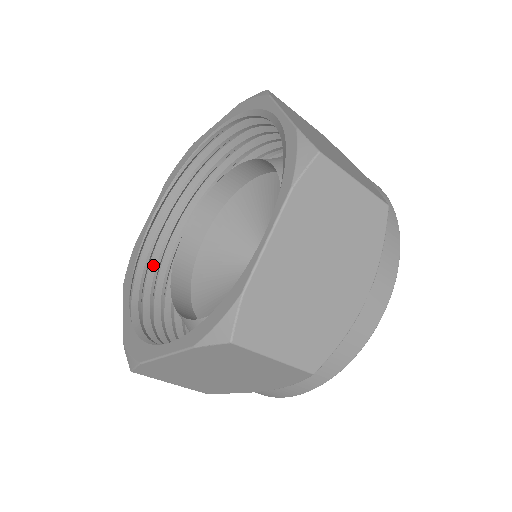
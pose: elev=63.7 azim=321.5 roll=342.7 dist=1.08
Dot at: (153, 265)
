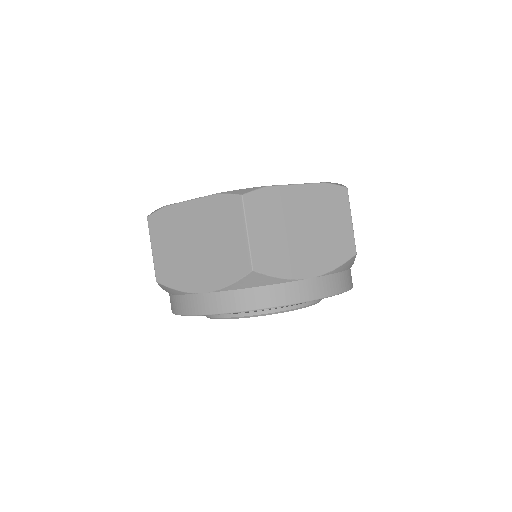
Dot at: occluded
